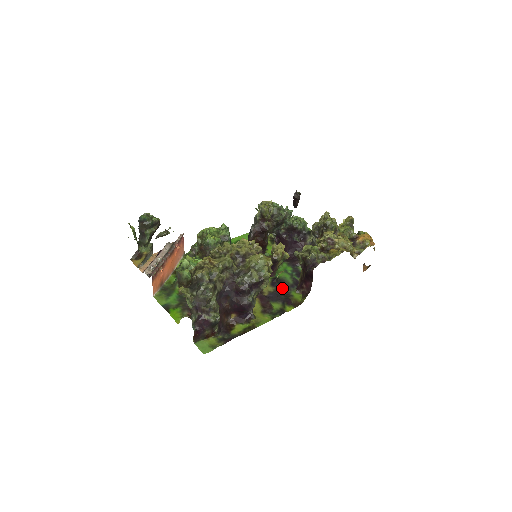
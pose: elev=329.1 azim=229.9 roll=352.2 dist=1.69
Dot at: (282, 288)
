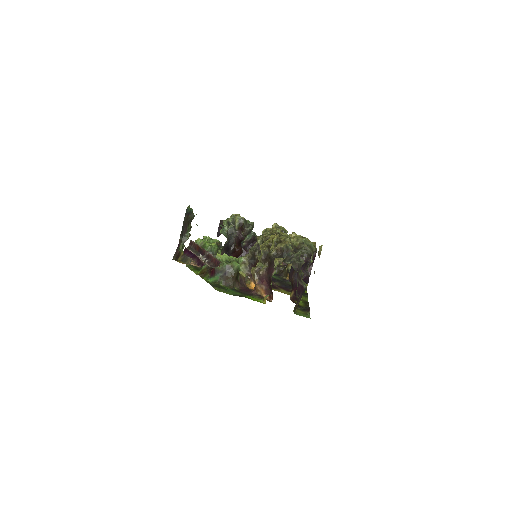
Dot at: (282, 282)
